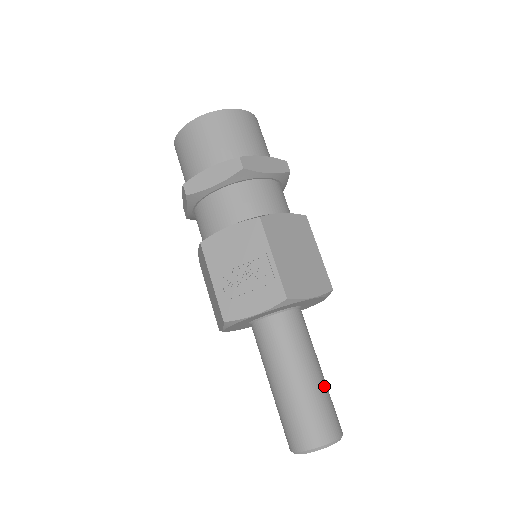
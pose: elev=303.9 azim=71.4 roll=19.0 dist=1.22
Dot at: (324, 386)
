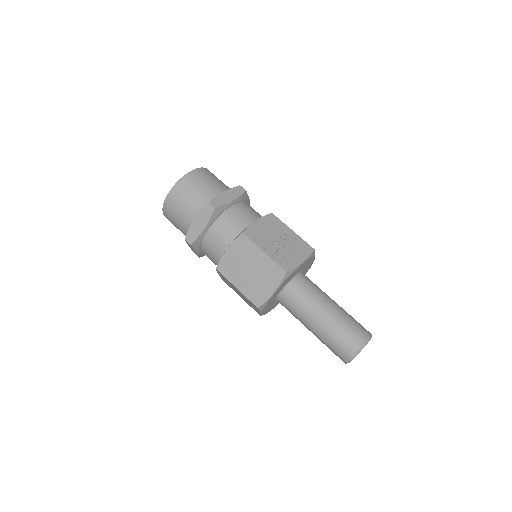
Dot at: occluded
